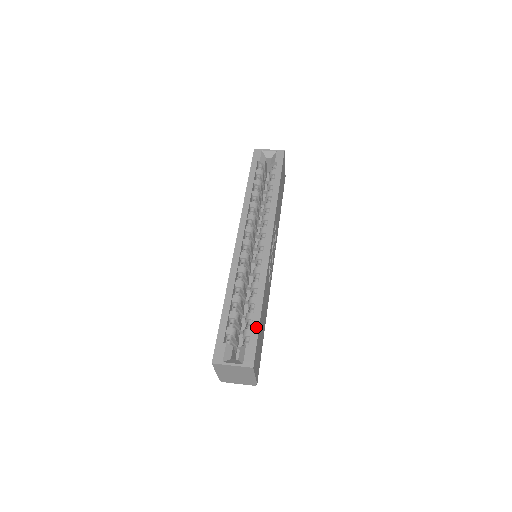
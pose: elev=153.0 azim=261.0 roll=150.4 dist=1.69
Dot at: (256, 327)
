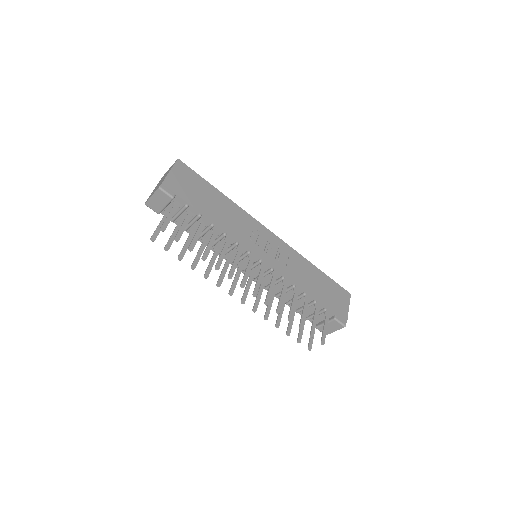
Dot at: (205, 182)
